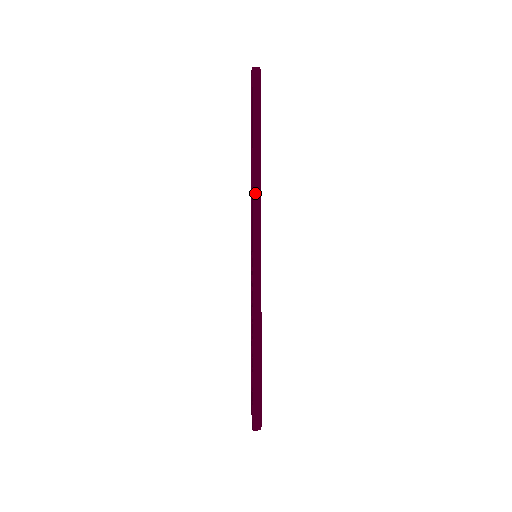
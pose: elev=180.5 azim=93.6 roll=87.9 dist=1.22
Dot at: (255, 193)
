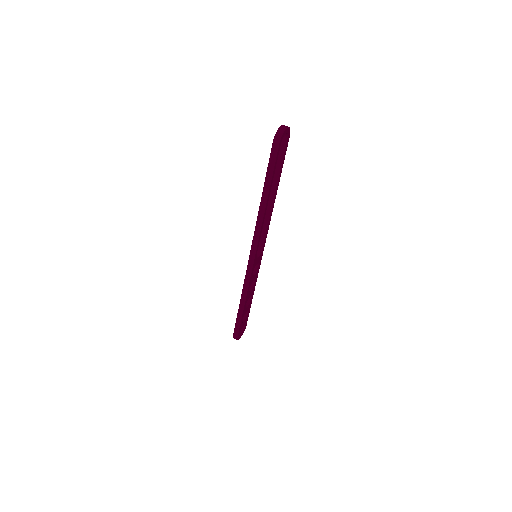
Dot at: (257, 226)
